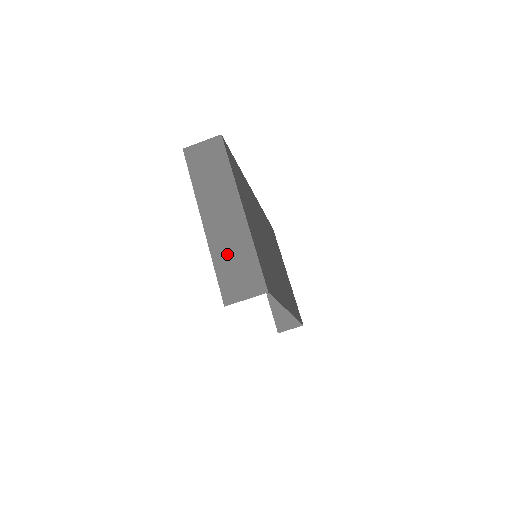
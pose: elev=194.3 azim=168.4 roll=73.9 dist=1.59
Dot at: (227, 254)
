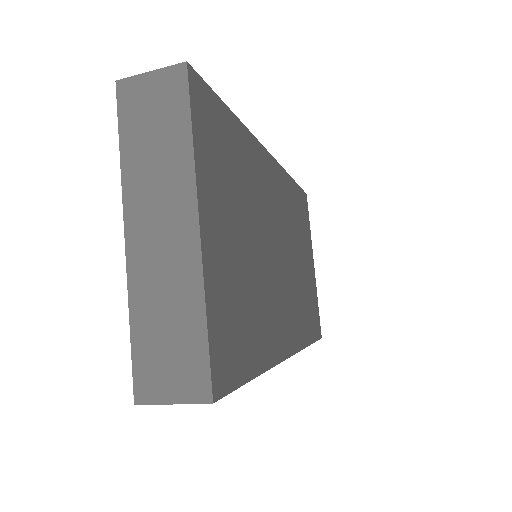
Dot at: (155, 307)
